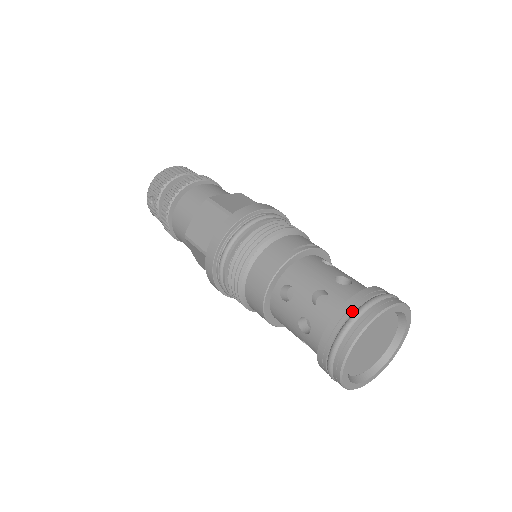
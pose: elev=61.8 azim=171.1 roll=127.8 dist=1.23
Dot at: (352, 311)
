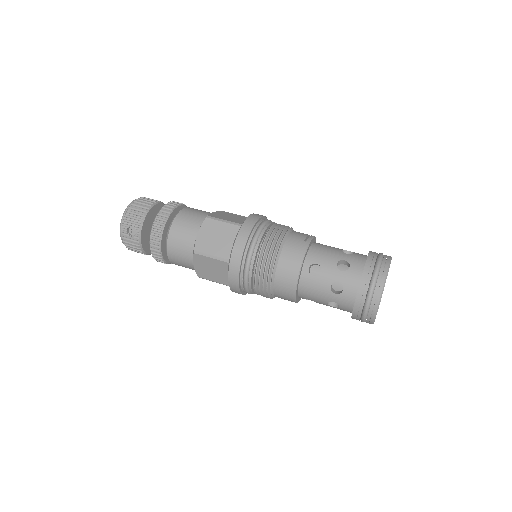
Dot at: (374, 266)
